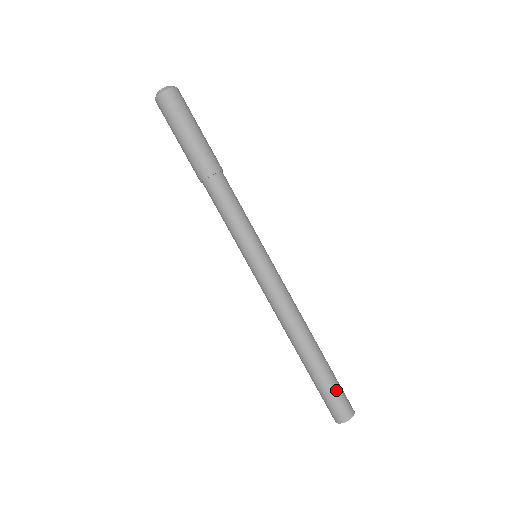
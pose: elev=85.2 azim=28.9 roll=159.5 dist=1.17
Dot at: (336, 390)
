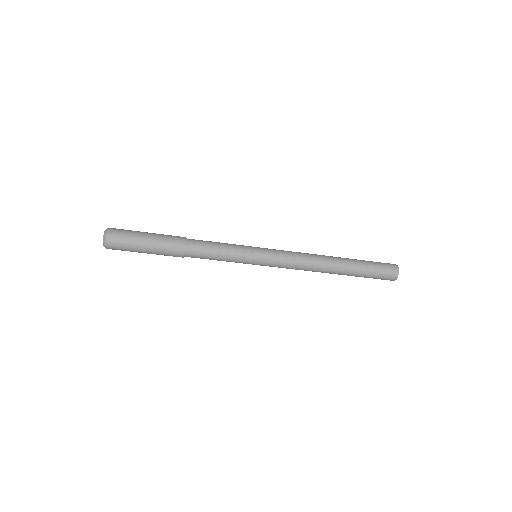
Dot at: (375, 266)
